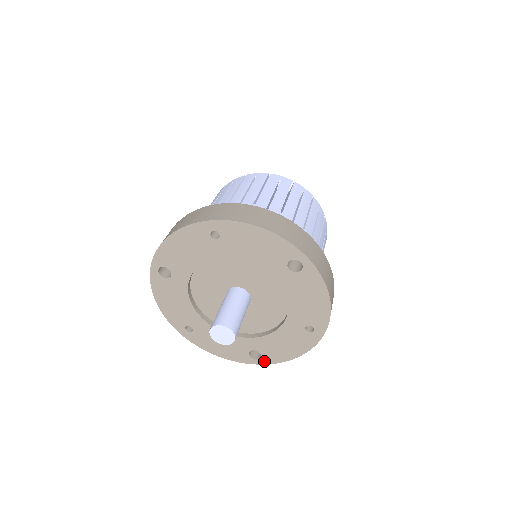
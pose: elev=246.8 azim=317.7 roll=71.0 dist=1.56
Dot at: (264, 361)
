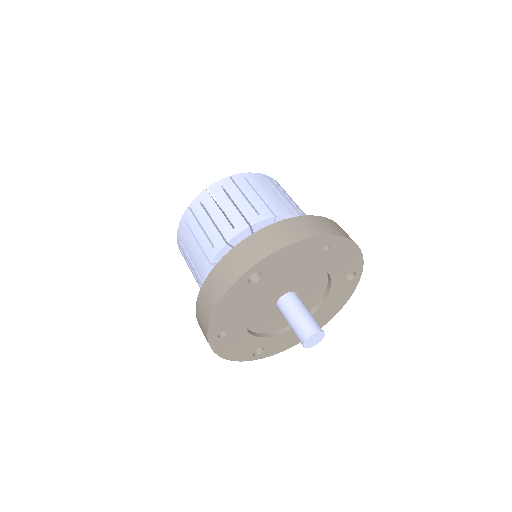
Dot at: (260, 356)
